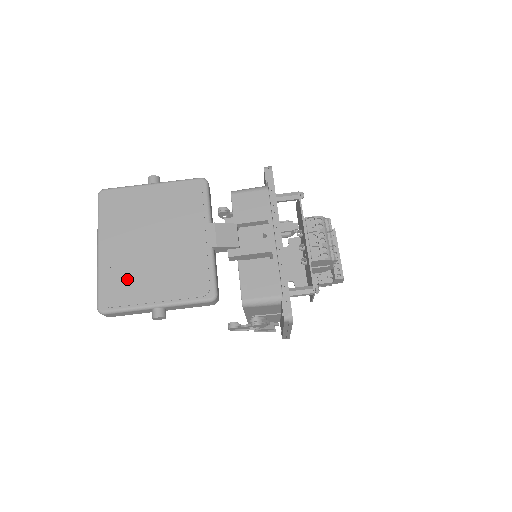
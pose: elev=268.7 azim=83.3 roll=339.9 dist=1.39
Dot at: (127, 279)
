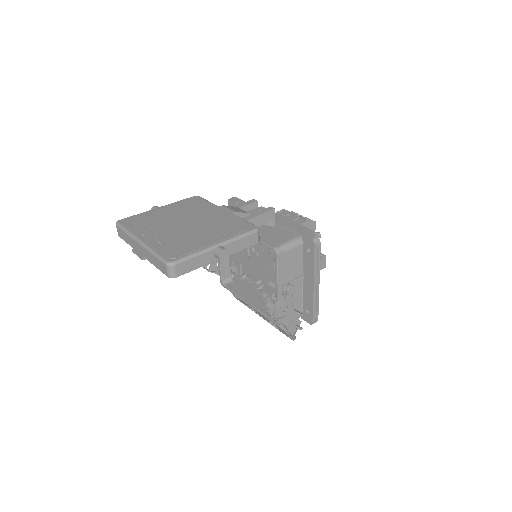
Dot at: (179, 242)
